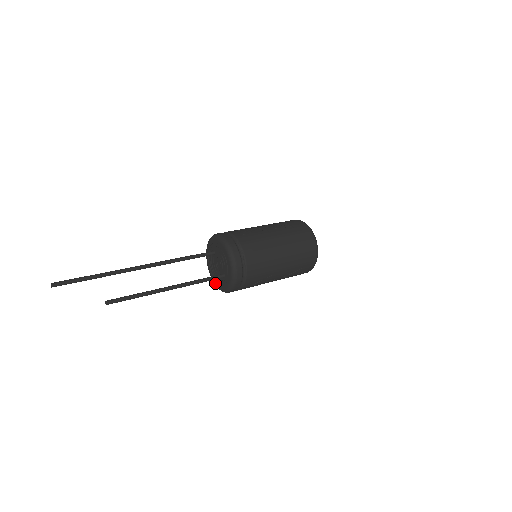
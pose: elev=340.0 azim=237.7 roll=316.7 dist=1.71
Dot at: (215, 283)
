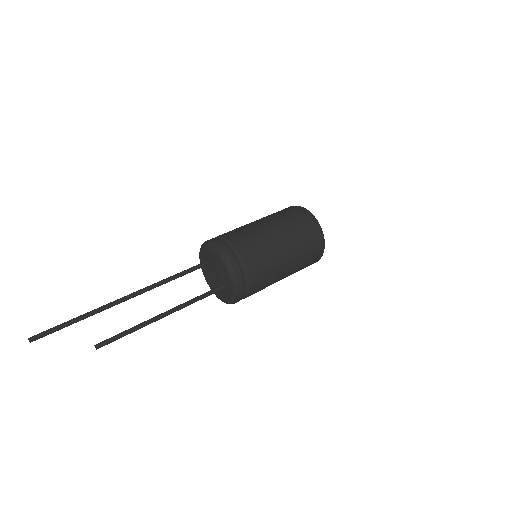
Dot at: (216, 295)
